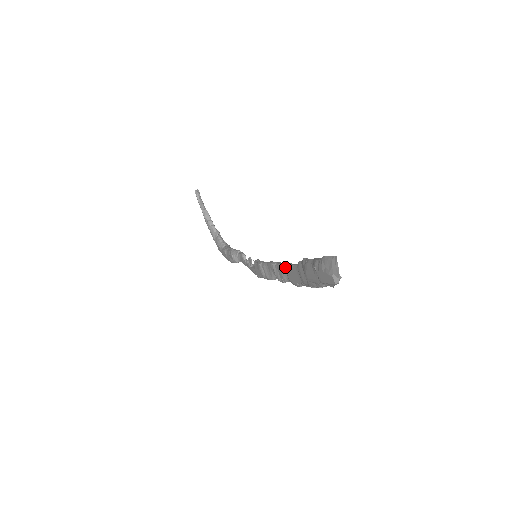
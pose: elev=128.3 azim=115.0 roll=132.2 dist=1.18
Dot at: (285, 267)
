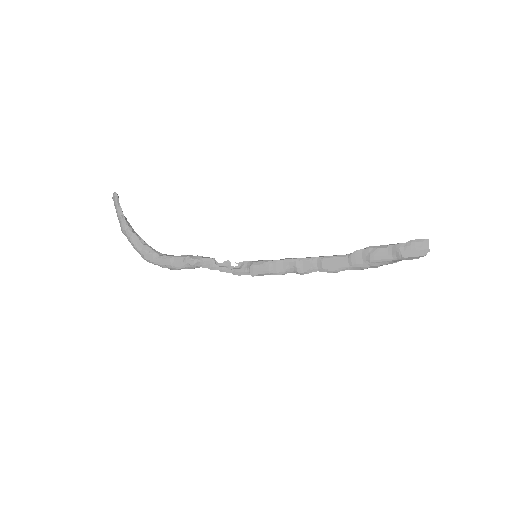
Dot at: (320, 259)
